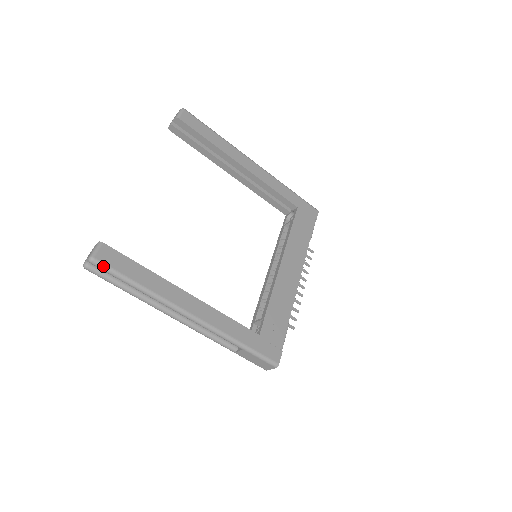
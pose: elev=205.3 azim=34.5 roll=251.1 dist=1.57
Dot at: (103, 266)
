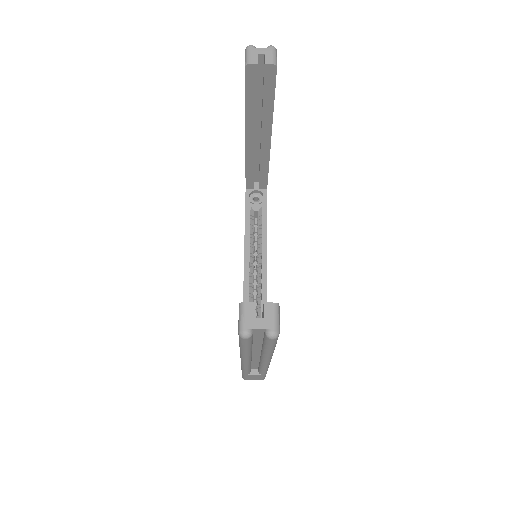
Dot at: occluded
